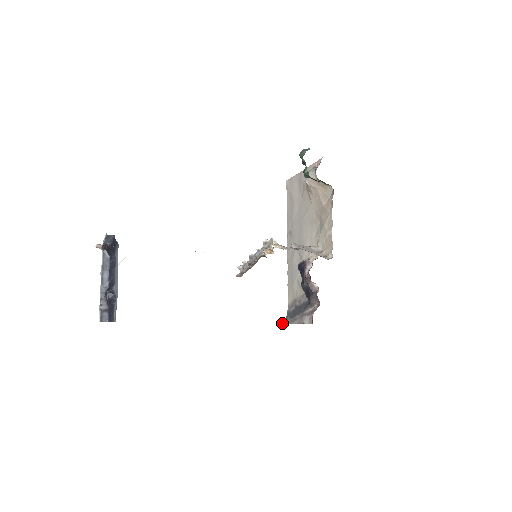
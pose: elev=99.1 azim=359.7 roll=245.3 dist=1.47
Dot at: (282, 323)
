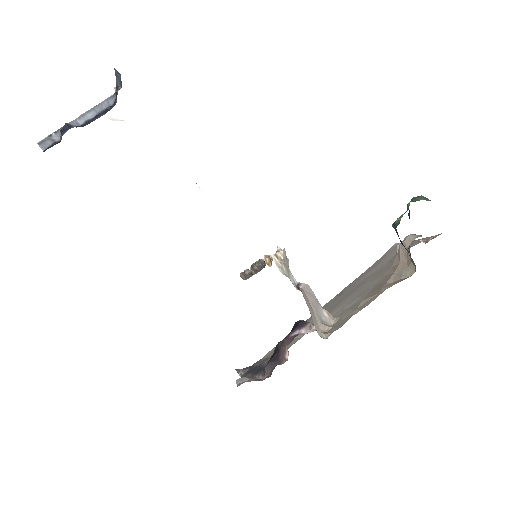
Dot at: occluded
